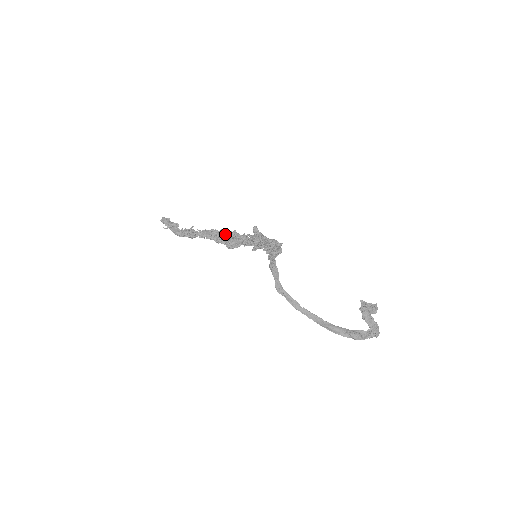
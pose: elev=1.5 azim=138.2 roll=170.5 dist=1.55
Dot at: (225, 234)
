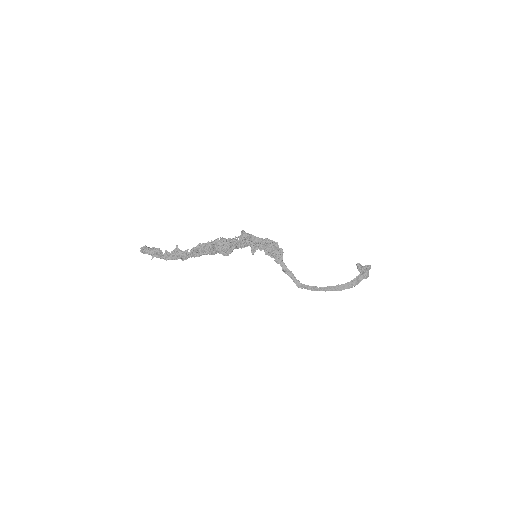
Dot at: (215, 244)
